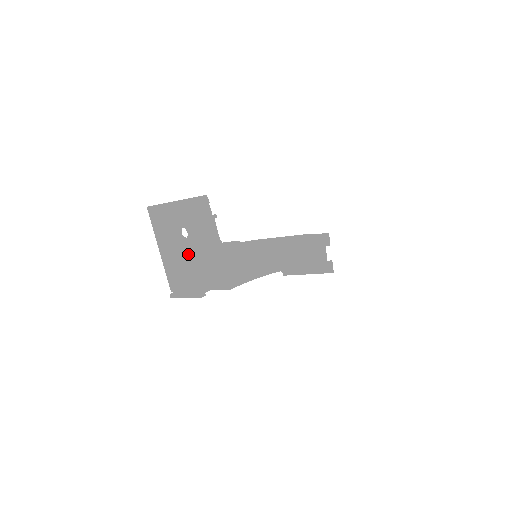
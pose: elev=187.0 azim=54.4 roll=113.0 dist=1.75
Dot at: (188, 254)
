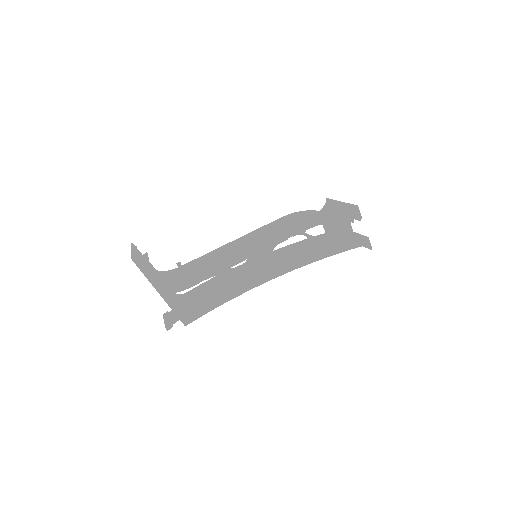
Dot at: occluded
